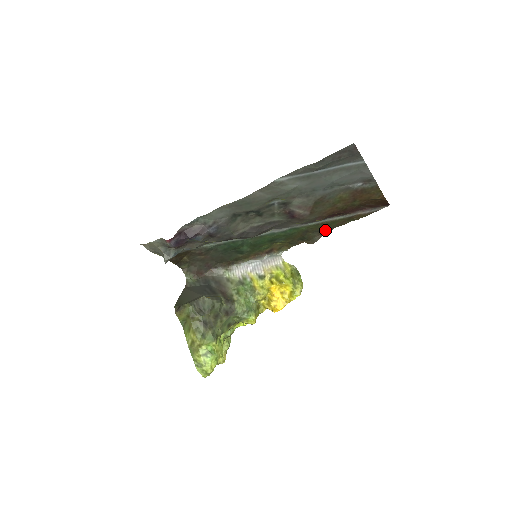
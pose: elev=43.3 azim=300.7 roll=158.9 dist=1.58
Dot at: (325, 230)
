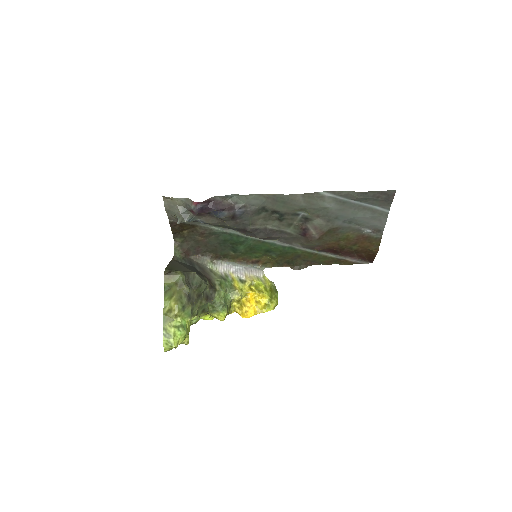
Dot at: (312, 263)
